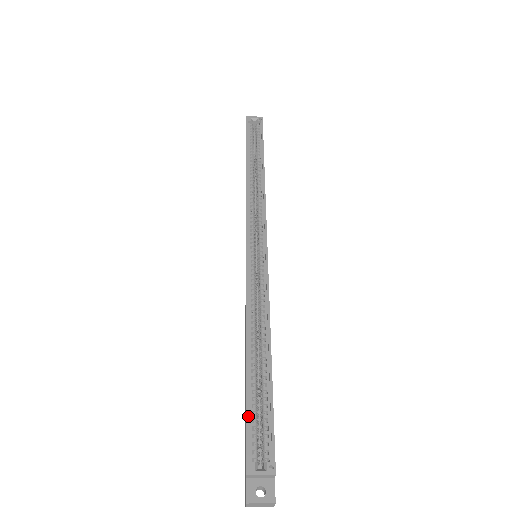
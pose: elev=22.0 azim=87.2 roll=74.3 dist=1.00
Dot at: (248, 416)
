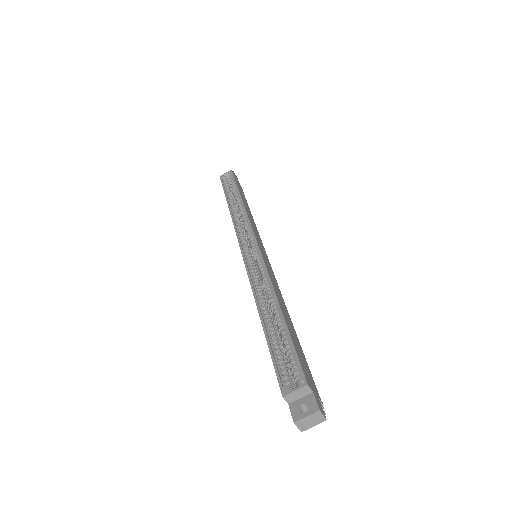
Dot at: (272, 356)
